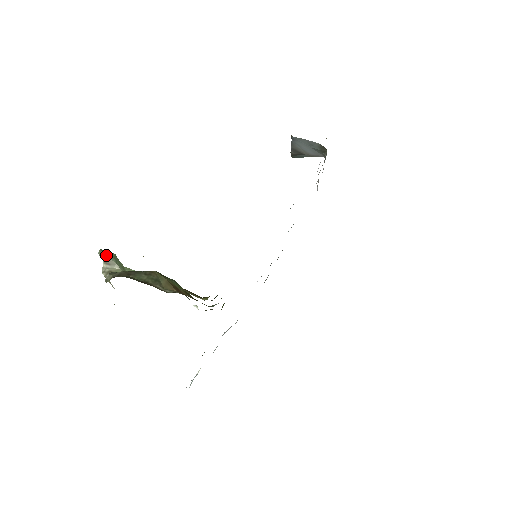
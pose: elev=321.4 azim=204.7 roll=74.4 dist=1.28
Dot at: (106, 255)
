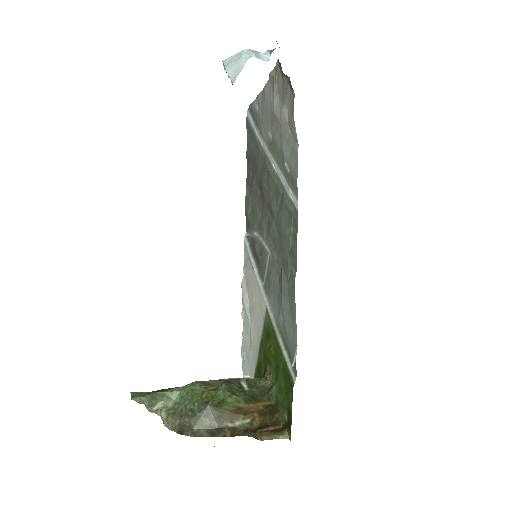
Dot at: (144, 404)
